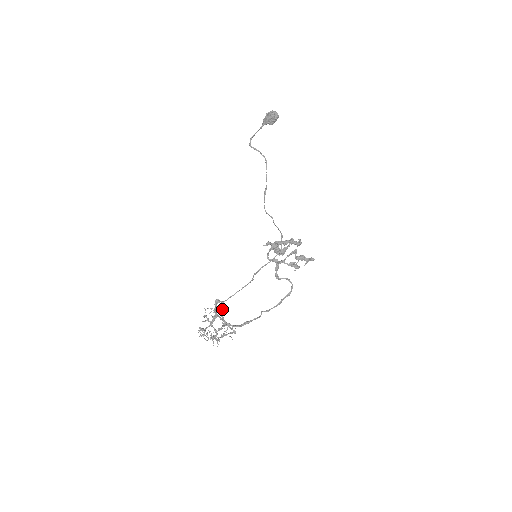
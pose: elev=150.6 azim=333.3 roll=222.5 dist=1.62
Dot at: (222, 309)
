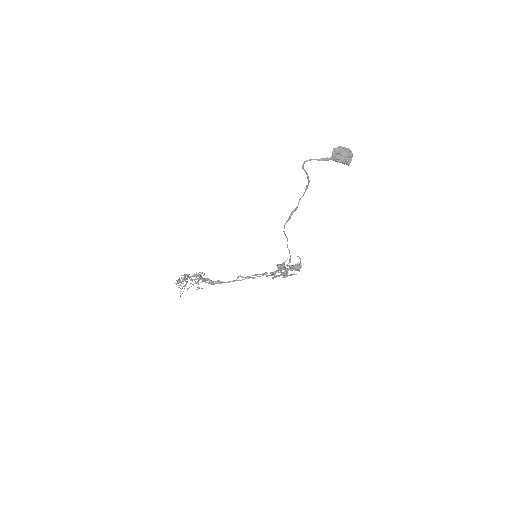
Dot at: occluded
